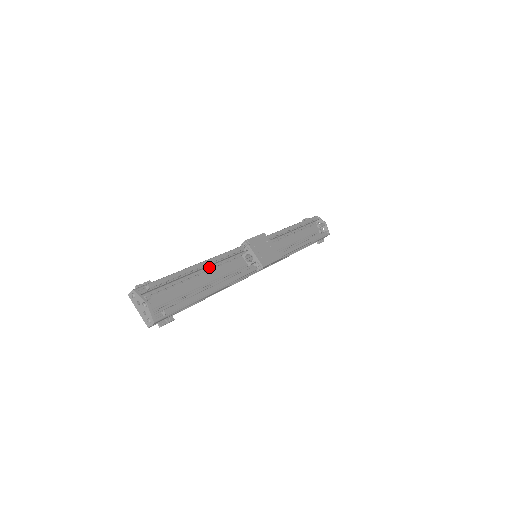
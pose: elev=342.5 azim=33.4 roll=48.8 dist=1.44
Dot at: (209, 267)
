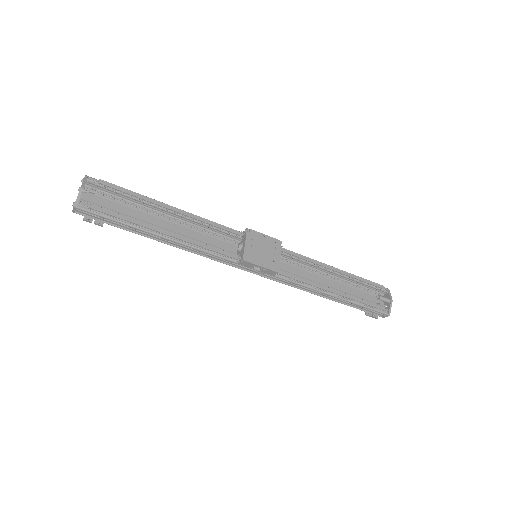
Dot at: (188, 223)
